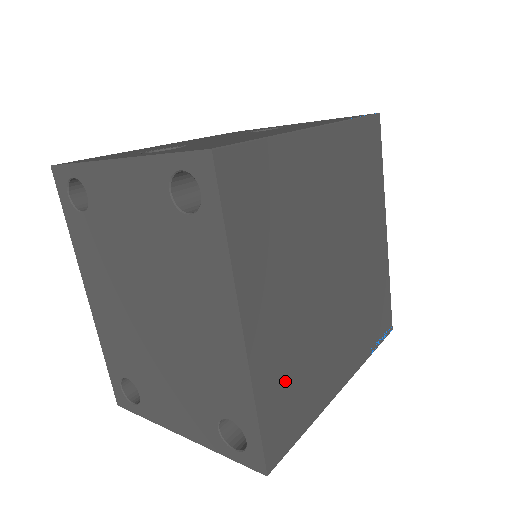
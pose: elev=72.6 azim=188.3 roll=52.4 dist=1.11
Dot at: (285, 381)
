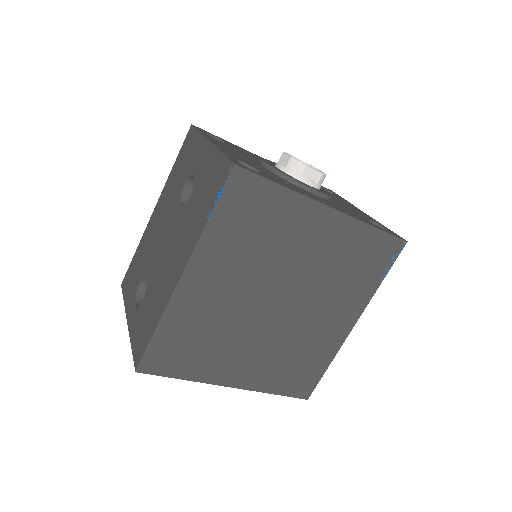
Dot at: (285, 371)
